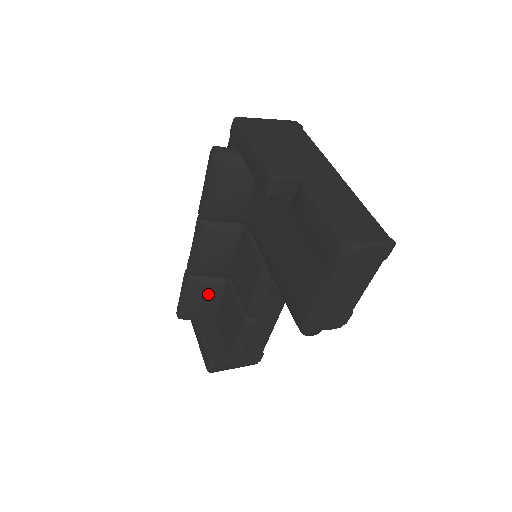
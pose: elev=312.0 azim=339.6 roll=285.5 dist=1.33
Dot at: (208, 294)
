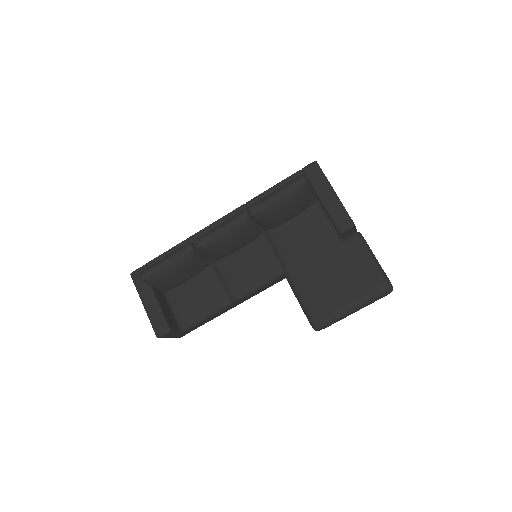
Dot at: (192, 269)
